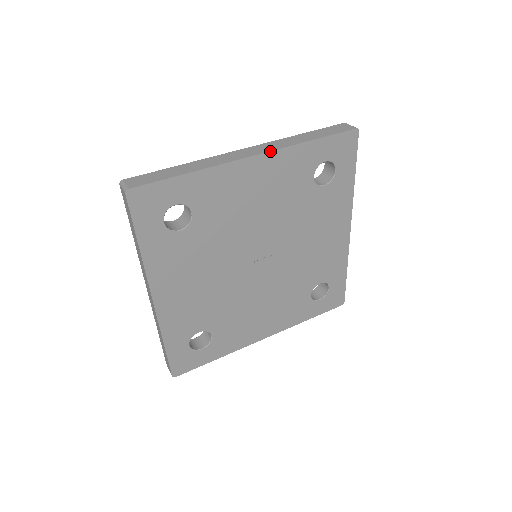
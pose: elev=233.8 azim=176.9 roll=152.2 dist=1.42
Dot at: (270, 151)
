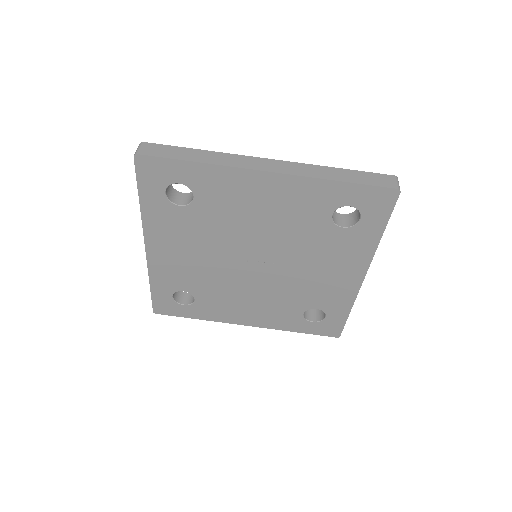
Dot at: (287, 174)
